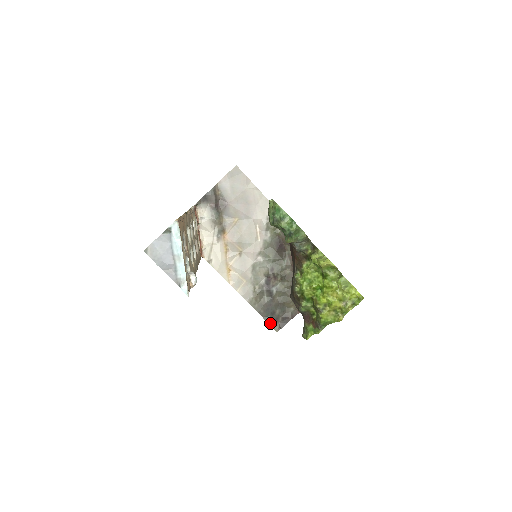
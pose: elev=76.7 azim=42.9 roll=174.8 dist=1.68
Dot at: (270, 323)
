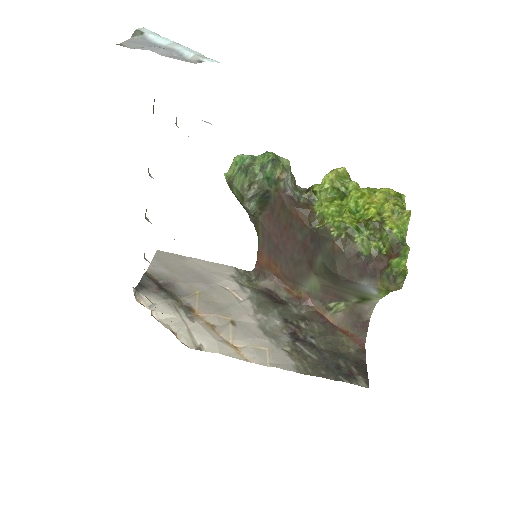
Dot at: (348, 381)
